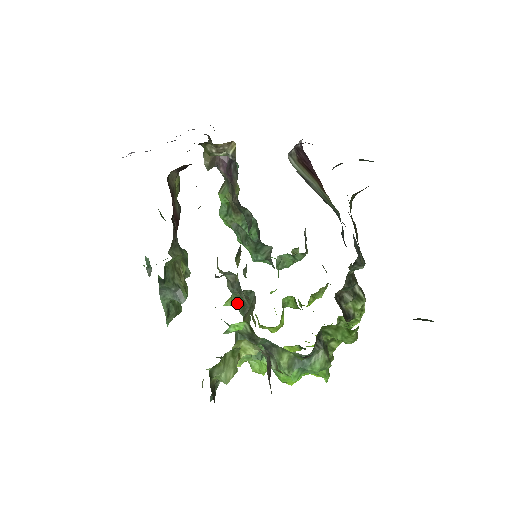
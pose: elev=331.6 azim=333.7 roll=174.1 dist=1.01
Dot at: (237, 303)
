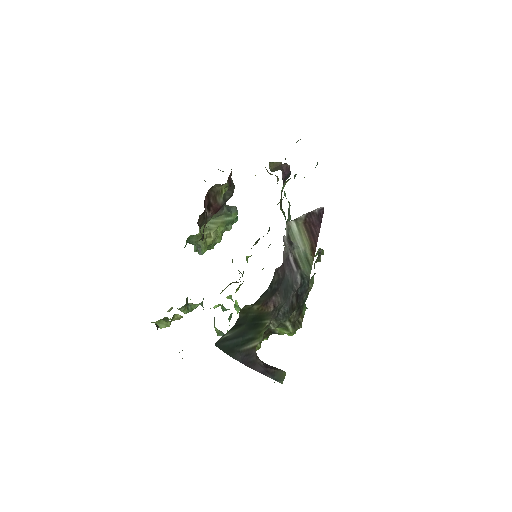
Dot at: occluded
